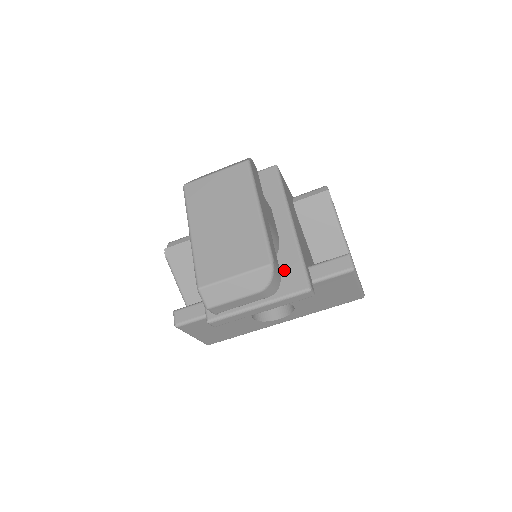
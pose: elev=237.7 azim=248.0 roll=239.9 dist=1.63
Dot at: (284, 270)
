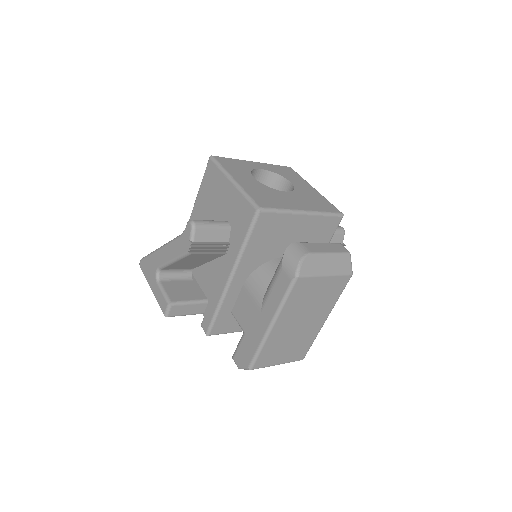
Dot at: occluded
